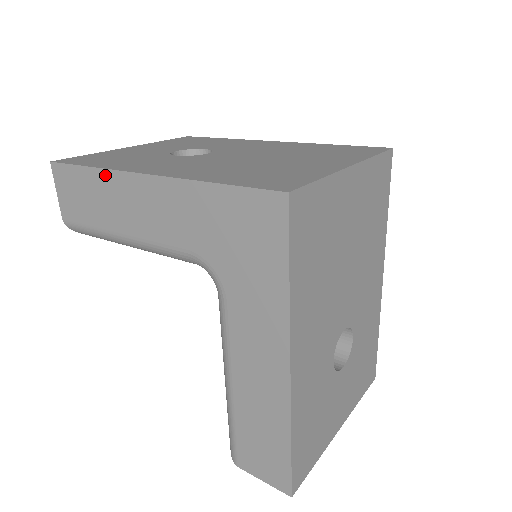
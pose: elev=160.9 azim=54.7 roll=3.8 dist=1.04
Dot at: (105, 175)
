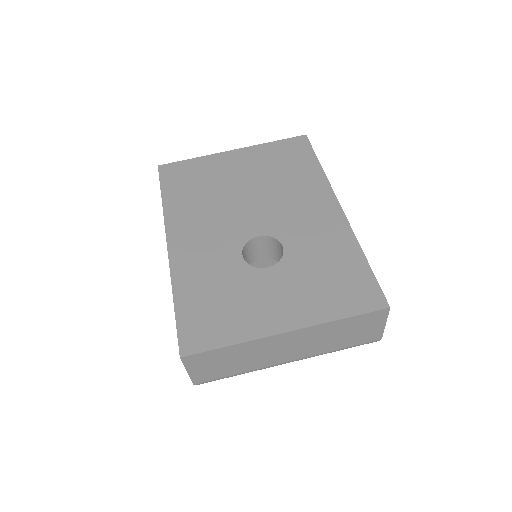
Dot at: occluded
